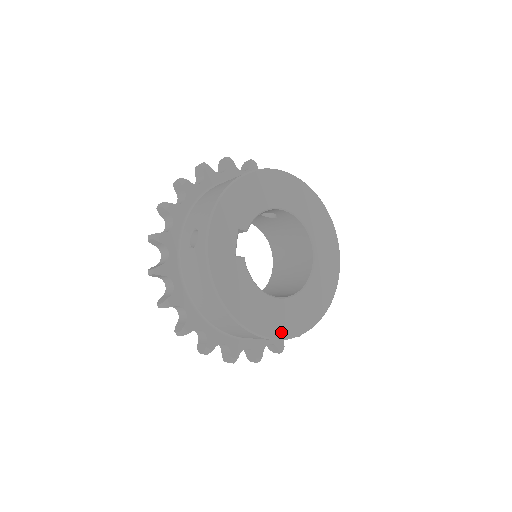
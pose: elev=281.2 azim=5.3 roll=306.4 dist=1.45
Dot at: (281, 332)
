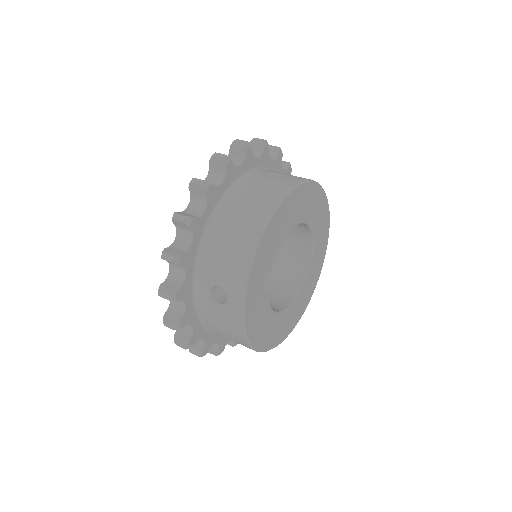
Dot at: (289, 331)
